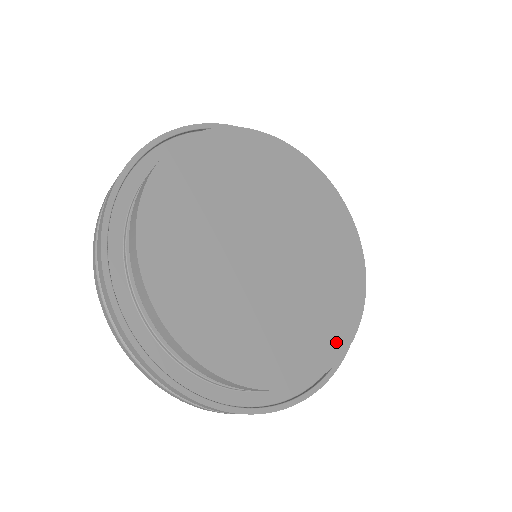
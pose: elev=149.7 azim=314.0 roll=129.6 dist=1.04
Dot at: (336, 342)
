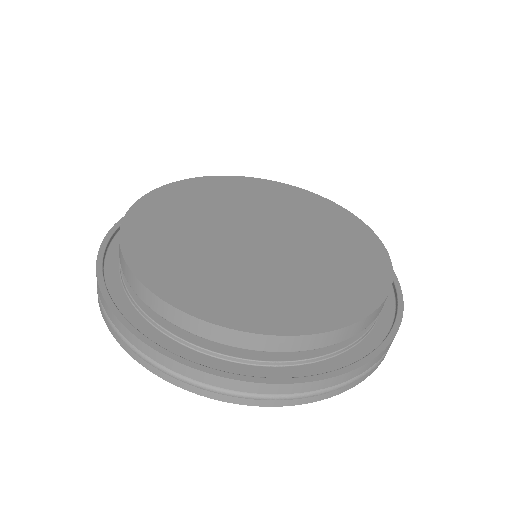
Dot at: (316, 319)
